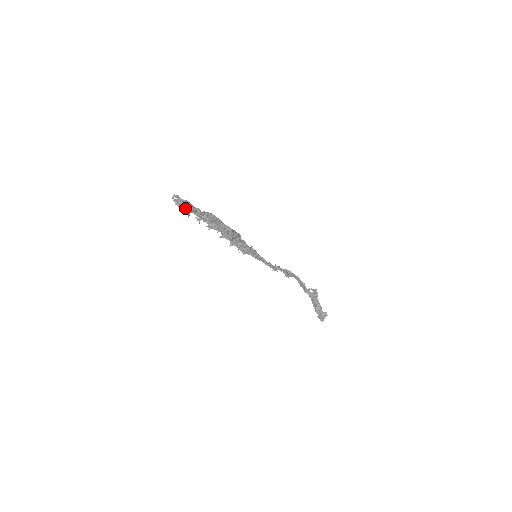
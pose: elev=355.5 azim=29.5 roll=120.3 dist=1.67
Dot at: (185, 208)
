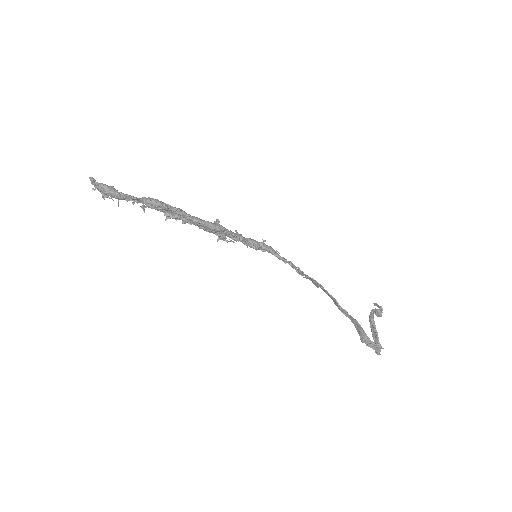
Dot at: (107, 194)
